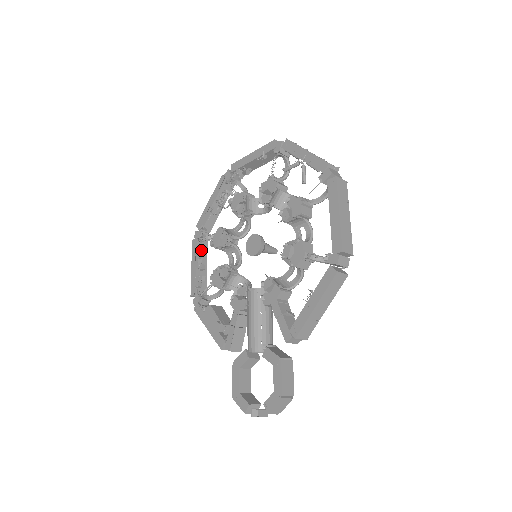
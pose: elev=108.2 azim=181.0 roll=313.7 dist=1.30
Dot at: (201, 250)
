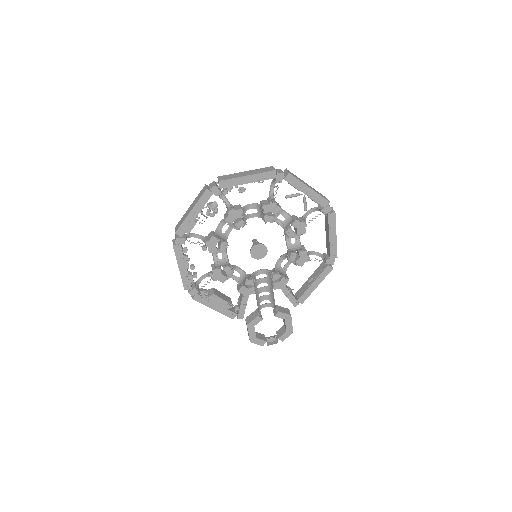
Dot at: (183, 251)
